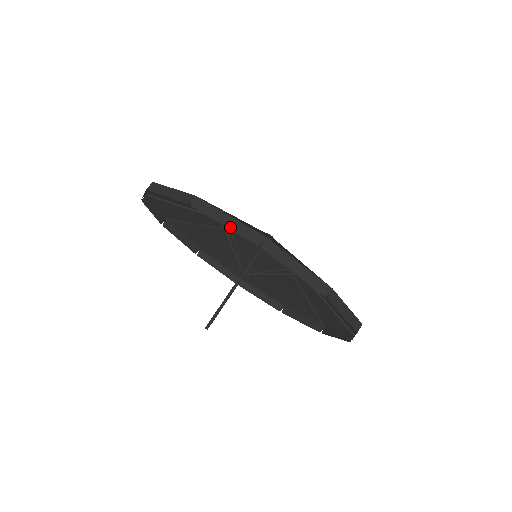
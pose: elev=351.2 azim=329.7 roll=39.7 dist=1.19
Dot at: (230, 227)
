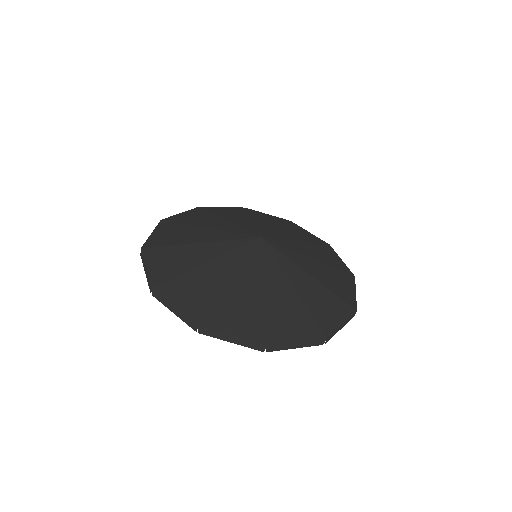
Dot at: (177, 315)
